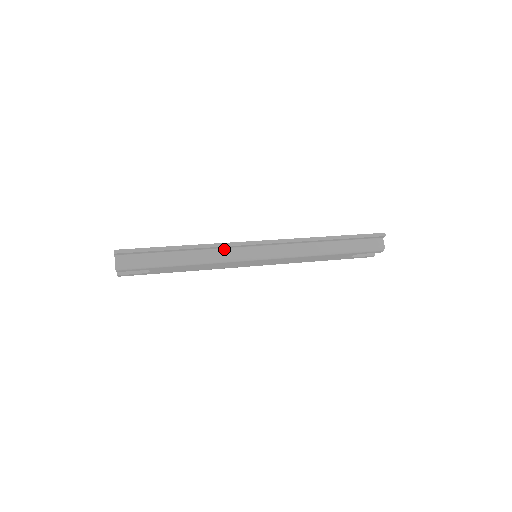
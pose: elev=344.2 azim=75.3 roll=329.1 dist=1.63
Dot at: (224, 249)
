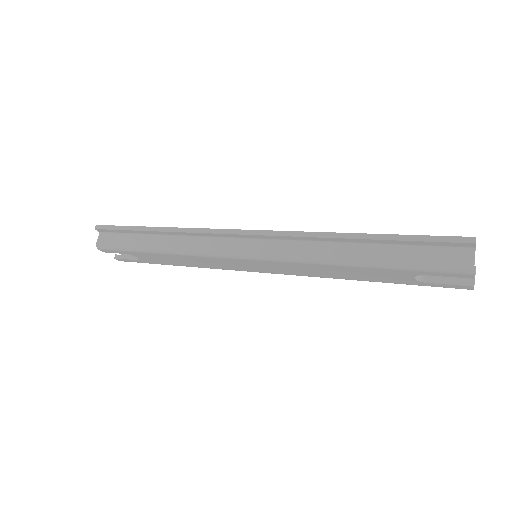
Dot at: (204, 238)
